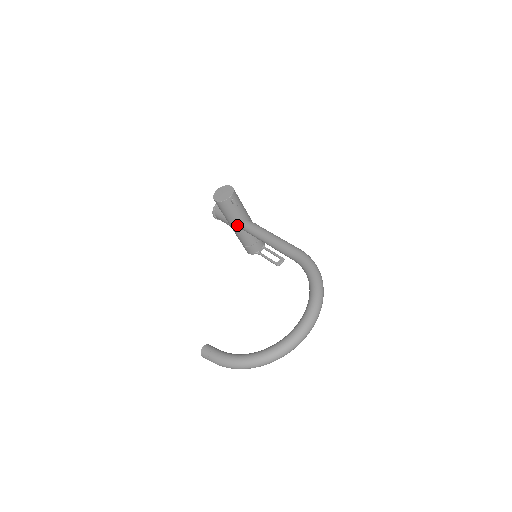
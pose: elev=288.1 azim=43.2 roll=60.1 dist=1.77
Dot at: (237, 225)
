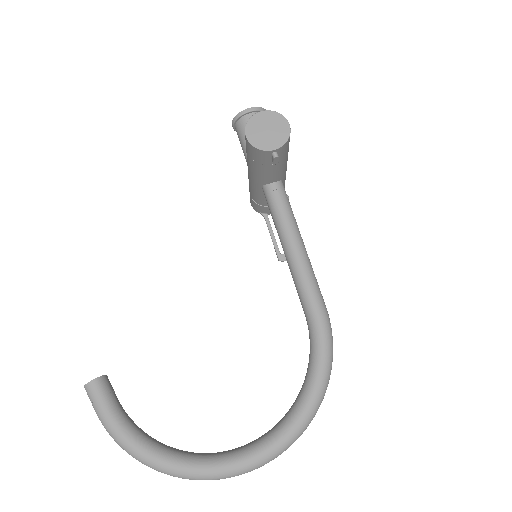
Dot at: (258, 180)
